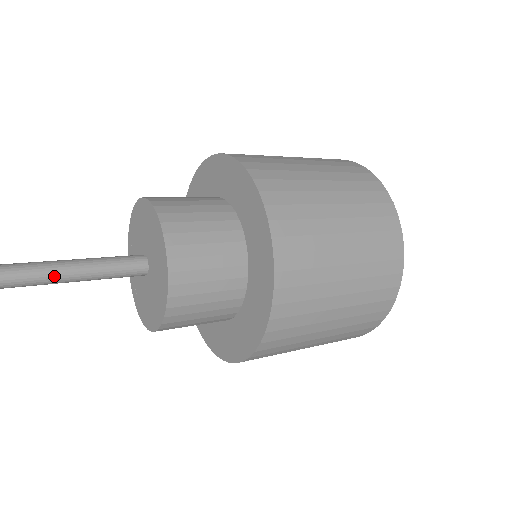
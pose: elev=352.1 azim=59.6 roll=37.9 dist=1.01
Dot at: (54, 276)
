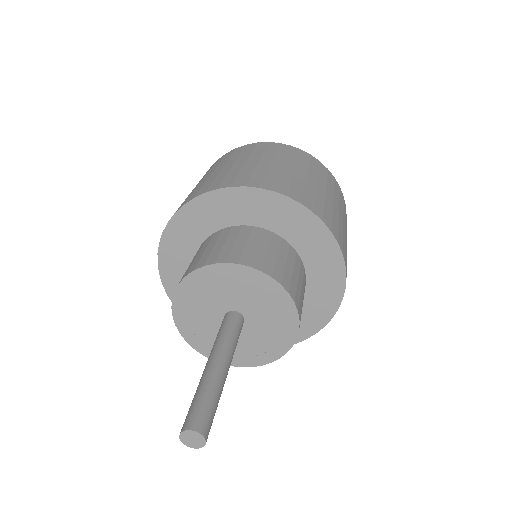
Dot at: (222, 377)
